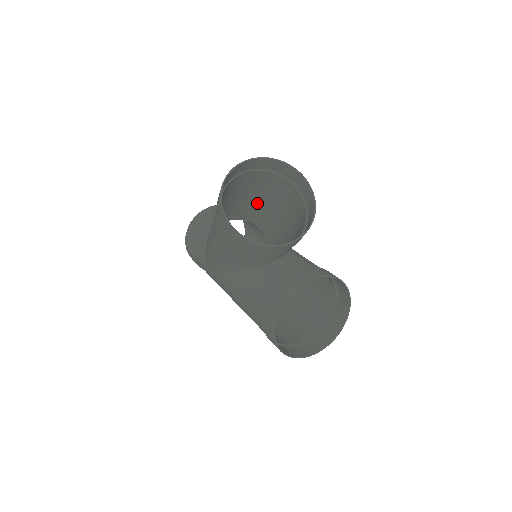
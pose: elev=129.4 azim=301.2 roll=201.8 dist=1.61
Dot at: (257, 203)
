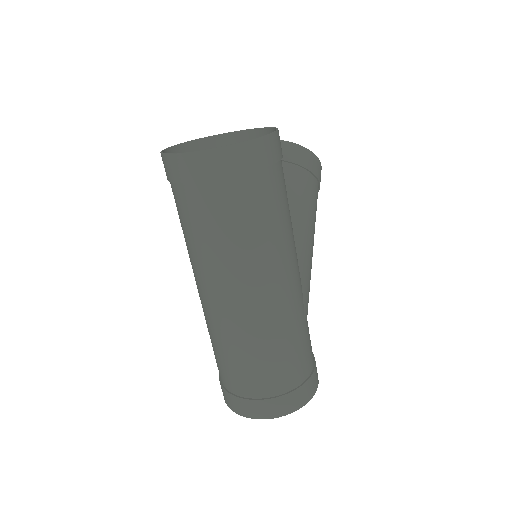
Dot at: occluded
